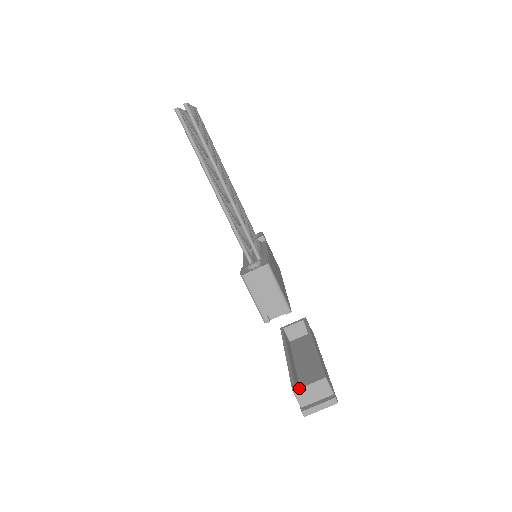
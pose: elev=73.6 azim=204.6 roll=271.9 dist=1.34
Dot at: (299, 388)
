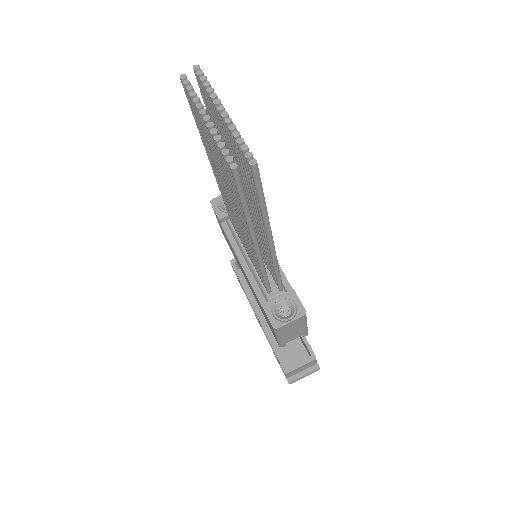
Dot at: (292, 371)
